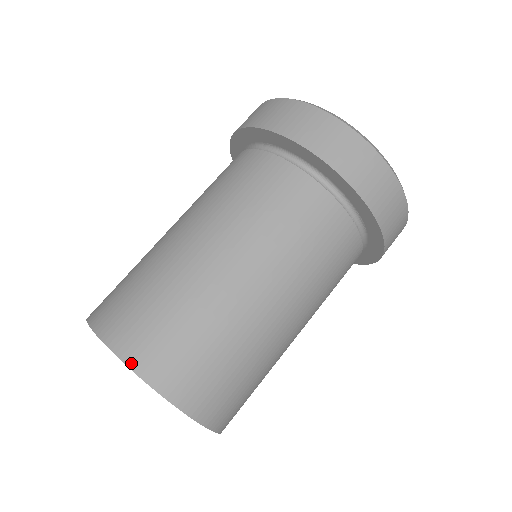
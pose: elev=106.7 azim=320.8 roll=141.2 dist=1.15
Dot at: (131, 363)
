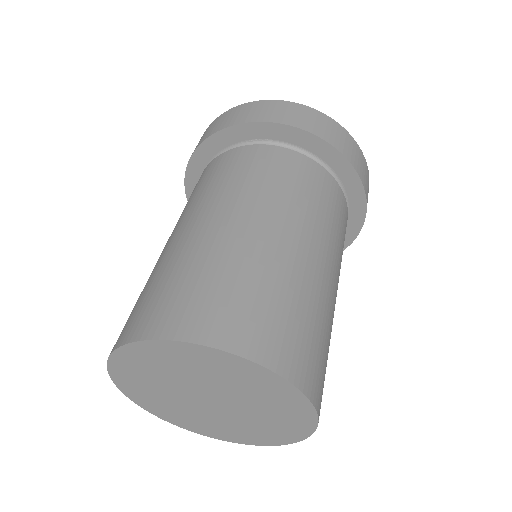
Dot at: (254, 356)
